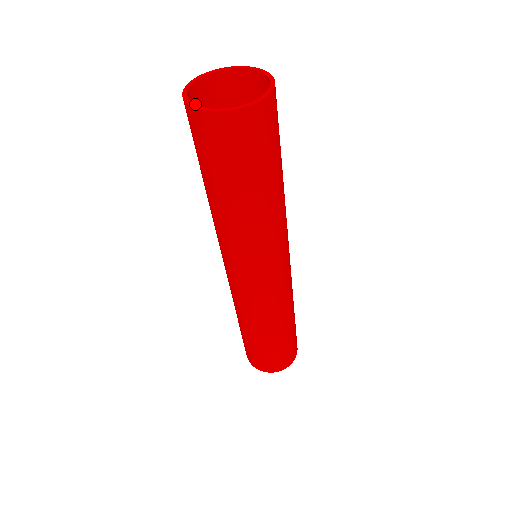
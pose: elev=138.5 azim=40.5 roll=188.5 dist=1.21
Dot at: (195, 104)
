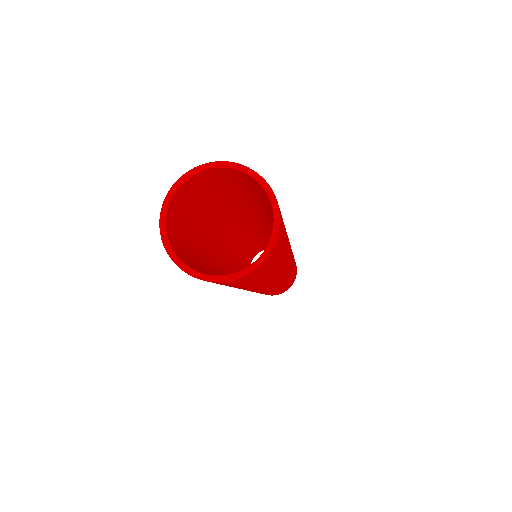
Dot at: (206, 274)
